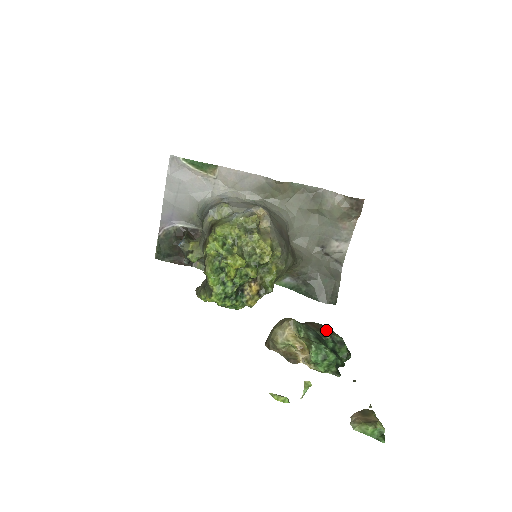
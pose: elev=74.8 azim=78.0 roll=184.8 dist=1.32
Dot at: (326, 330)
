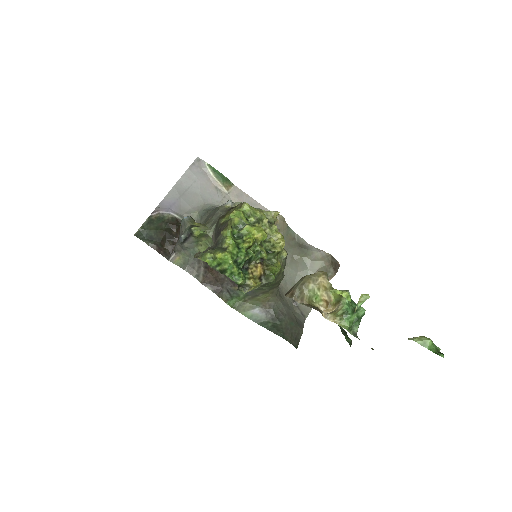
Dot at: occluded
